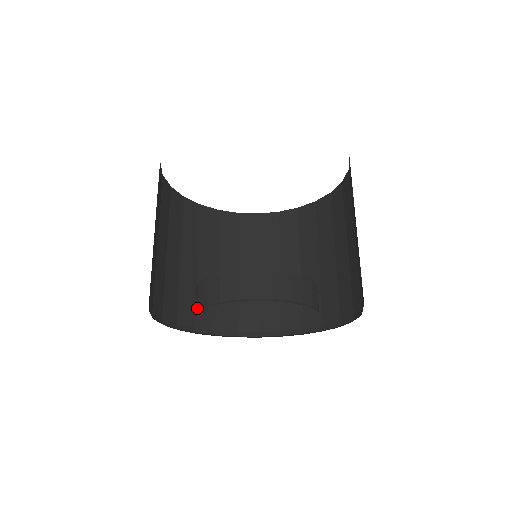
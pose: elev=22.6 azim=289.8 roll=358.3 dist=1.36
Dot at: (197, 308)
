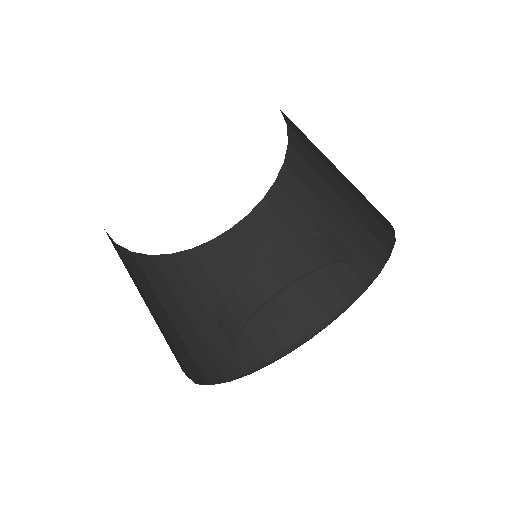
Dot at: (233, 340)
